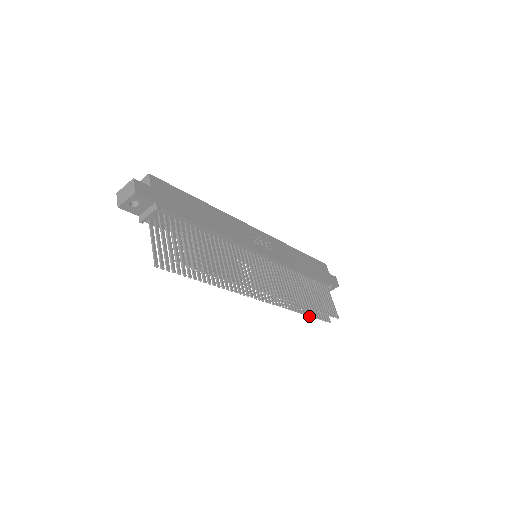
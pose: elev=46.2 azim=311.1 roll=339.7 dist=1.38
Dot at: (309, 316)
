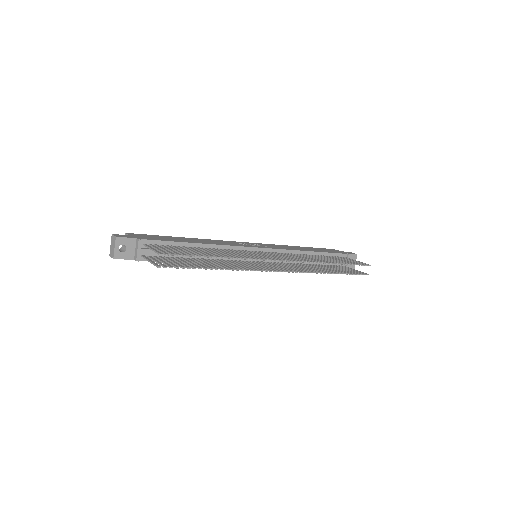
Dot at: occluded
